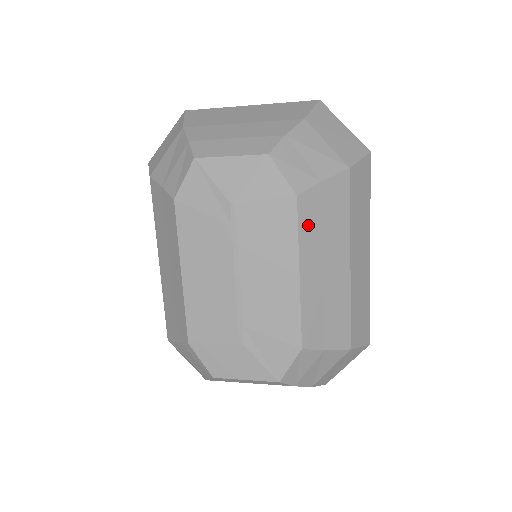
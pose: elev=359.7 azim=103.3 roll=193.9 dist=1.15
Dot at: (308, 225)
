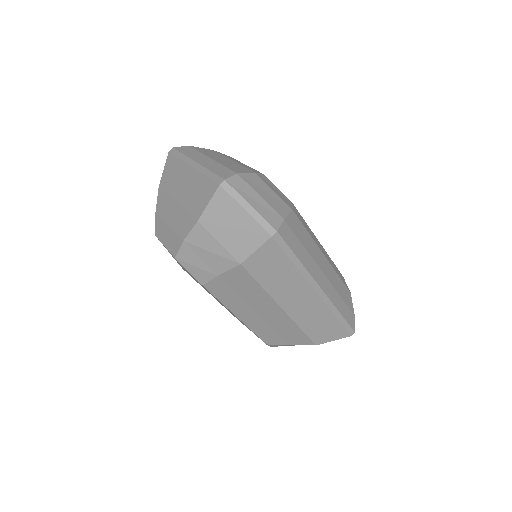
Dot at: (225, 296)
